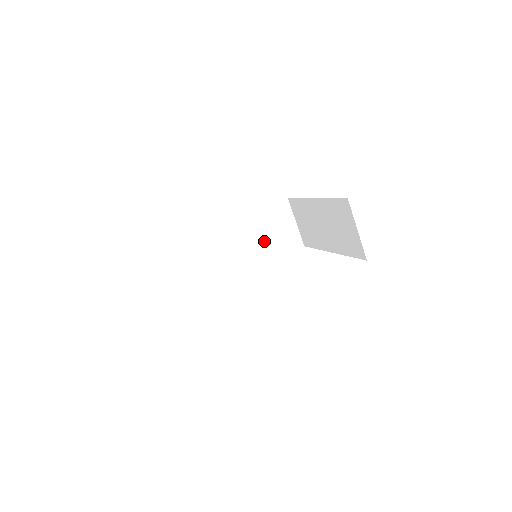
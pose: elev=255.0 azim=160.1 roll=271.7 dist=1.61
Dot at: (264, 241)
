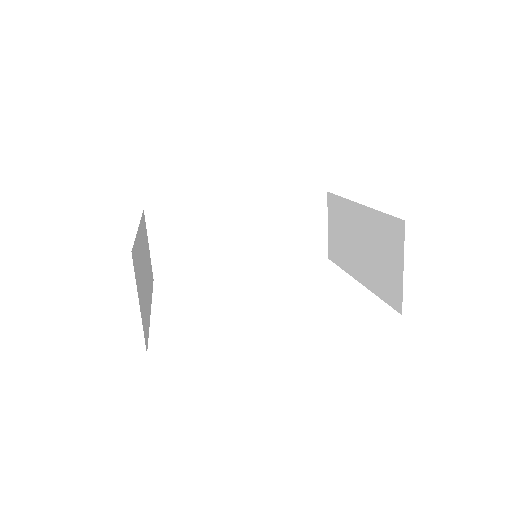
Dot at: (279, 236)
